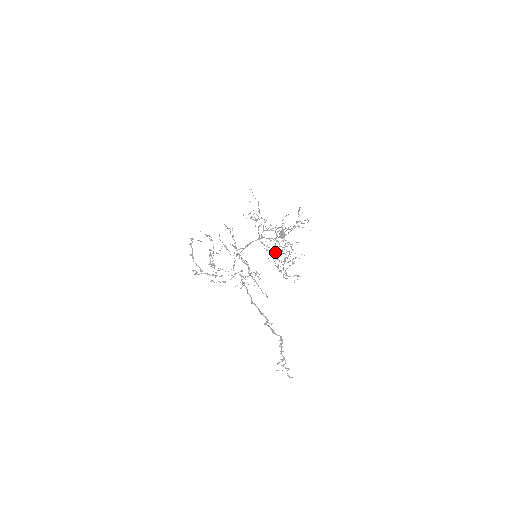
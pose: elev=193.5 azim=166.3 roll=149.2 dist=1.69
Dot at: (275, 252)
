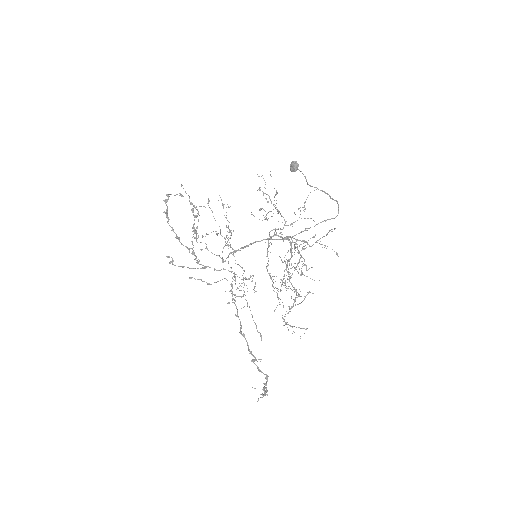
Dot at: (284, 275)
